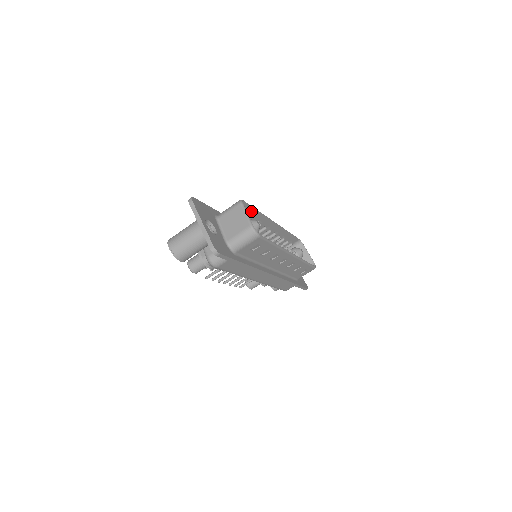
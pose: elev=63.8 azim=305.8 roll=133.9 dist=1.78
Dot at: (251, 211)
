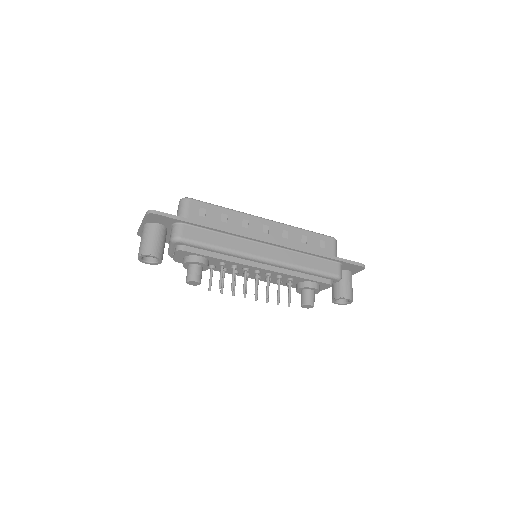
Dot at: occluded
